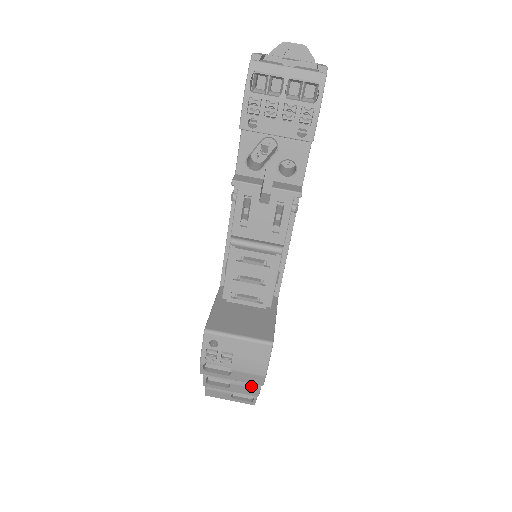
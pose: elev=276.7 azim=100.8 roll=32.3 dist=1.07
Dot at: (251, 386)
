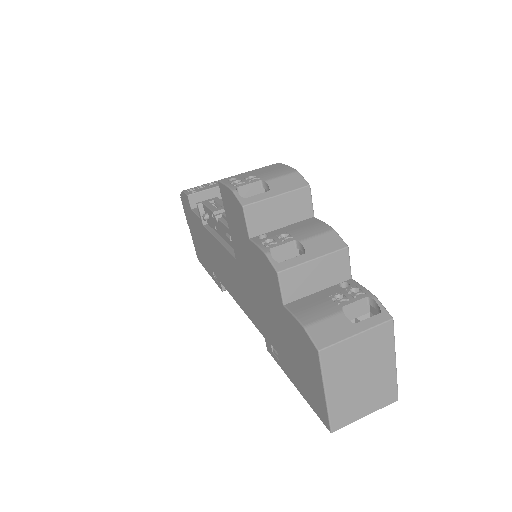
Dot at: (322, 232)
